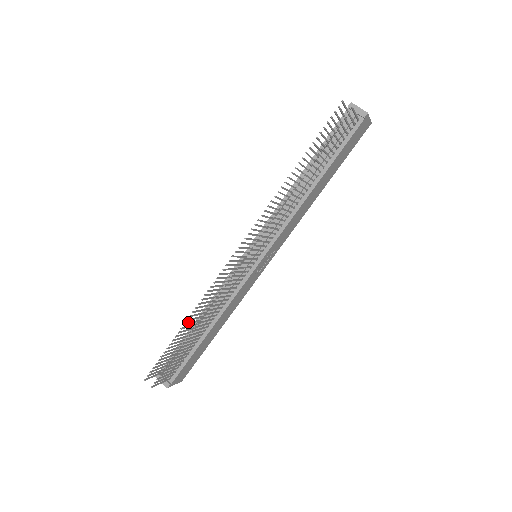
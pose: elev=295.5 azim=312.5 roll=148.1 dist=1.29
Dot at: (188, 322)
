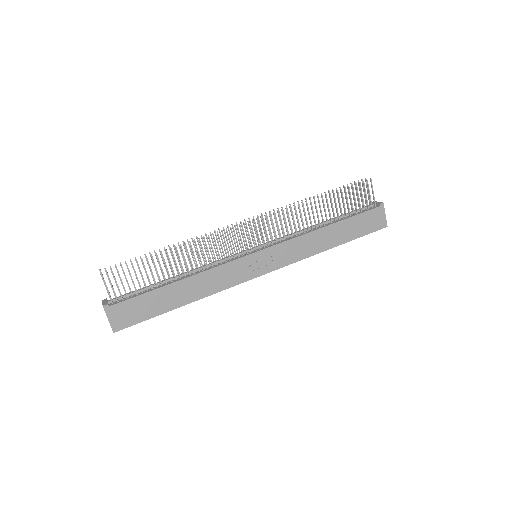
Dot at: occluded
